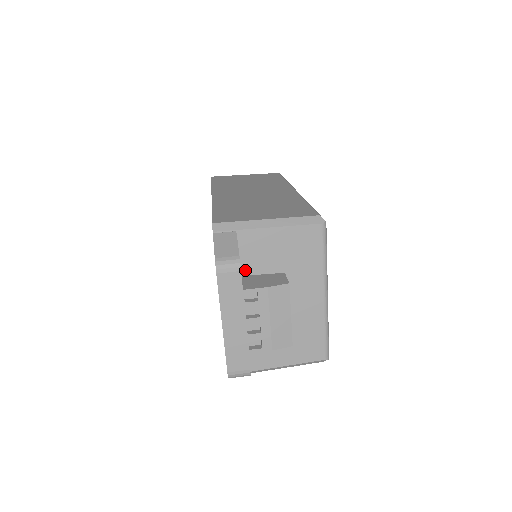
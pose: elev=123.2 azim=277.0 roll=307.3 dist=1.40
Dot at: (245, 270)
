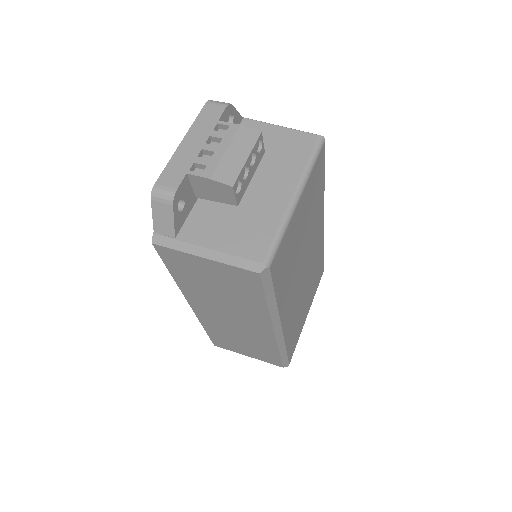
Dot at: occluded
